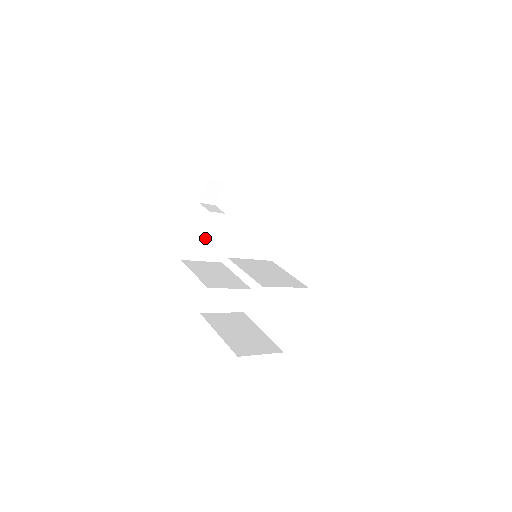
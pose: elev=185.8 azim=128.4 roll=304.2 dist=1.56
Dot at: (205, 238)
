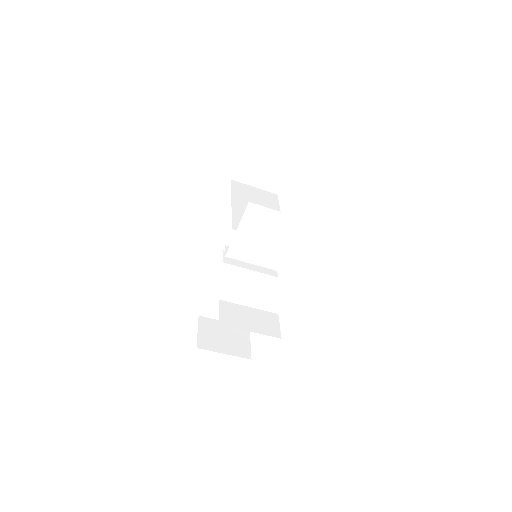
Dot at: (220, 331)
